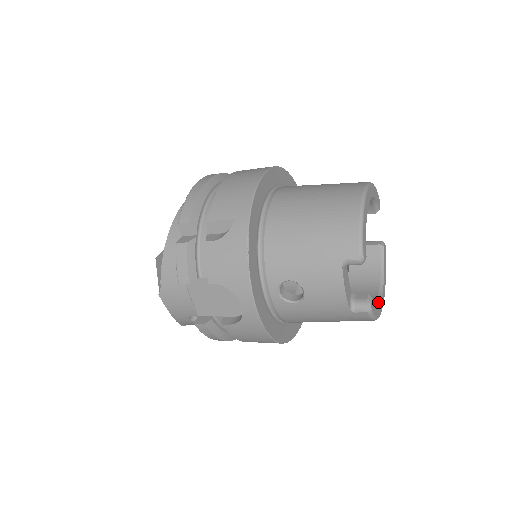
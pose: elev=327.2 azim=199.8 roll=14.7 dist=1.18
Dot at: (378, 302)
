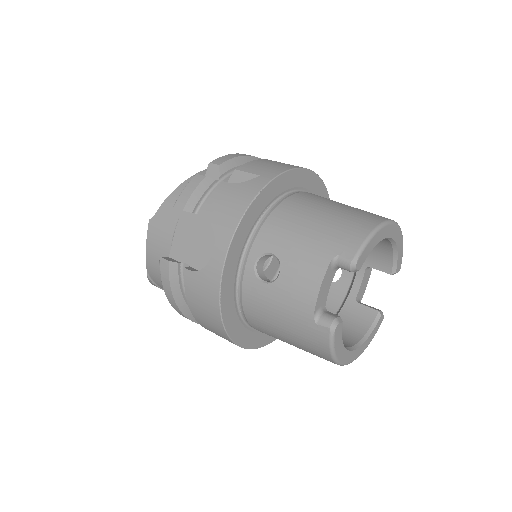
Dot at: (346, 347)
